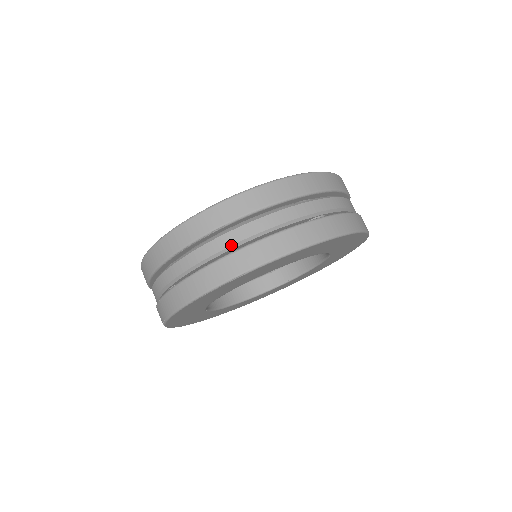
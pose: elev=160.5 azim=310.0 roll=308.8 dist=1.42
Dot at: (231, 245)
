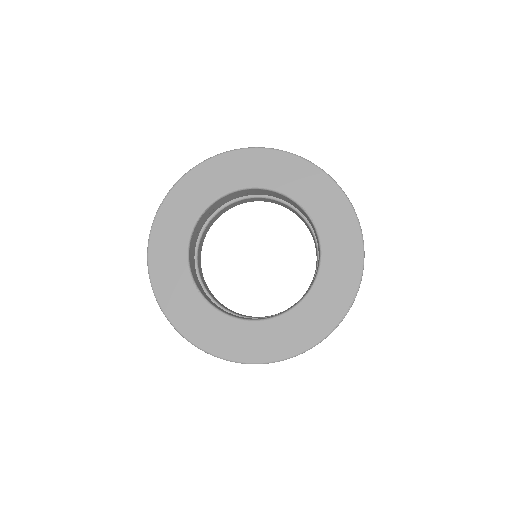
Dot at: occluded
